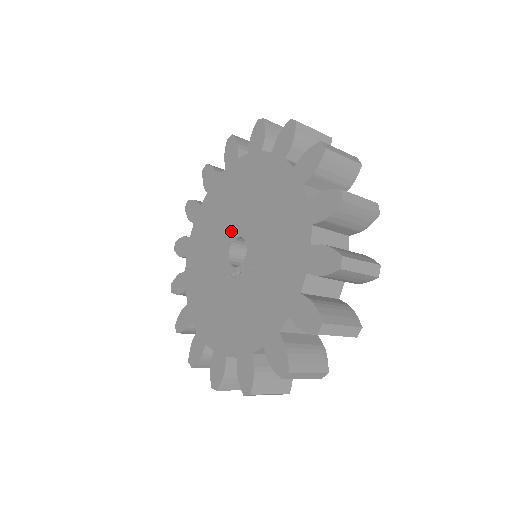
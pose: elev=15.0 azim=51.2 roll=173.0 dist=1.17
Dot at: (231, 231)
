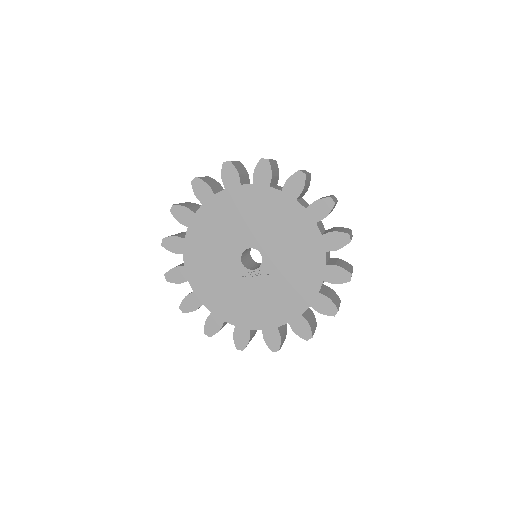
Dot at: (242, 242)
